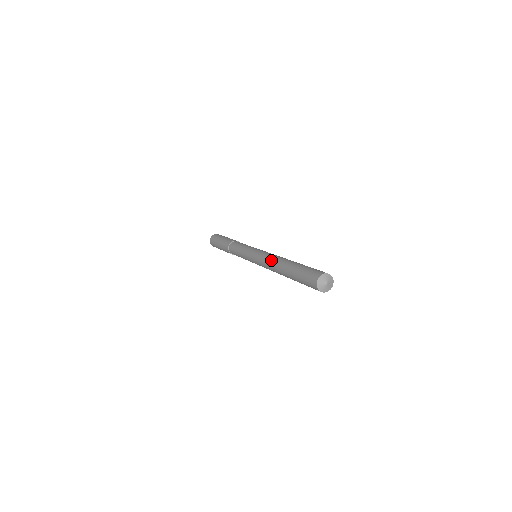
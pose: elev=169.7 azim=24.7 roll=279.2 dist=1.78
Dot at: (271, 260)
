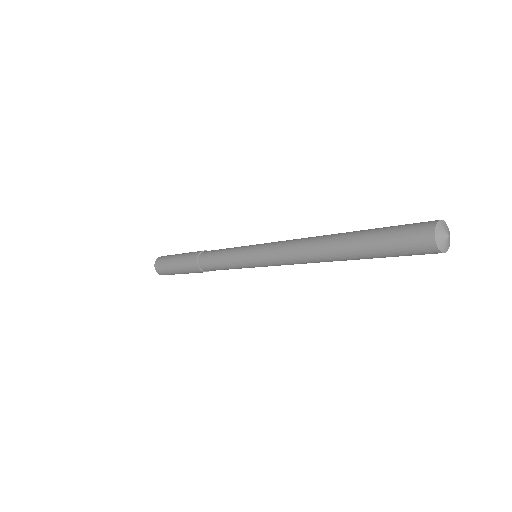
Dot at: (301, 246)
